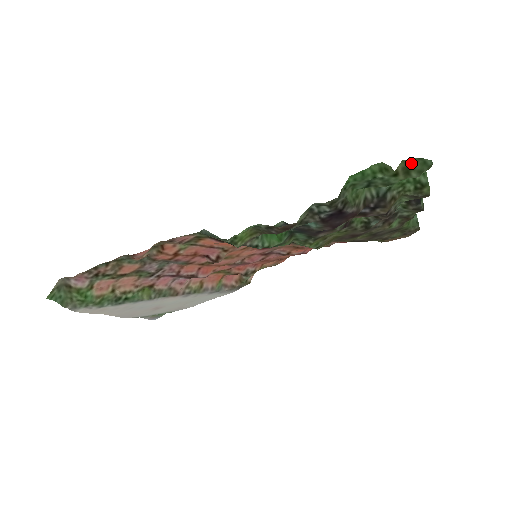
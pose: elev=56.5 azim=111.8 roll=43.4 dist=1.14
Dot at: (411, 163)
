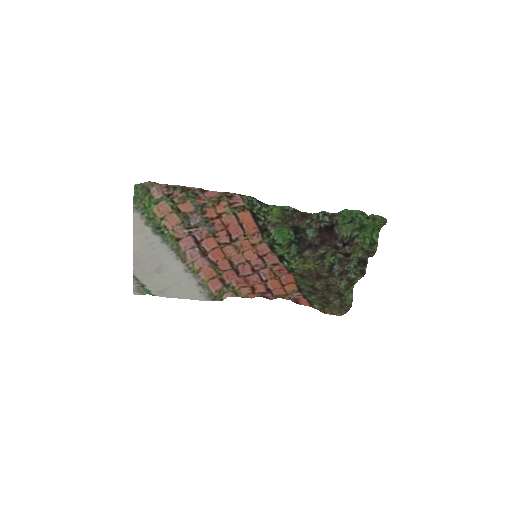
Dot at: (377, 217)
